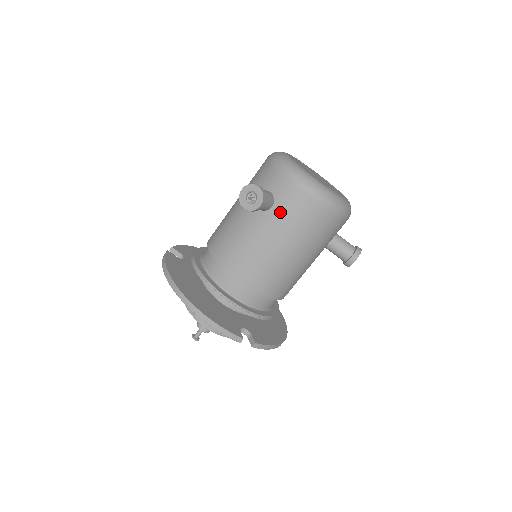
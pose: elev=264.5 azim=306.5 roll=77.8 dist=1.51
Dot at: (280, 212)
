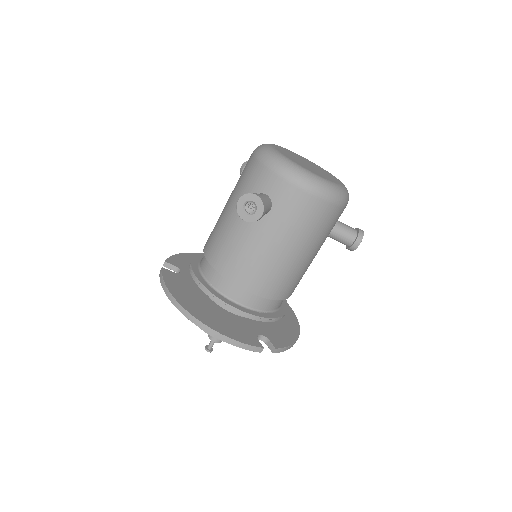
Dot at: (280, 214)
